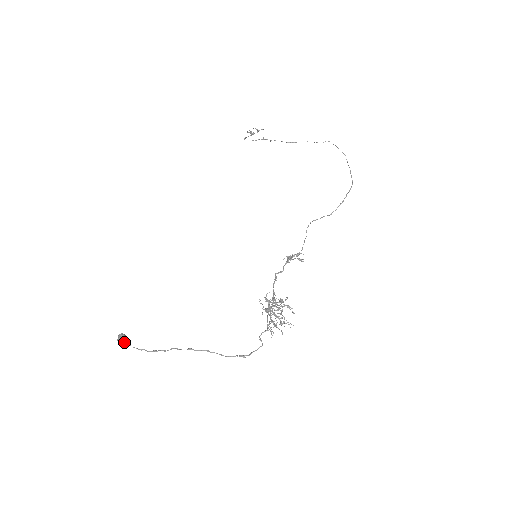
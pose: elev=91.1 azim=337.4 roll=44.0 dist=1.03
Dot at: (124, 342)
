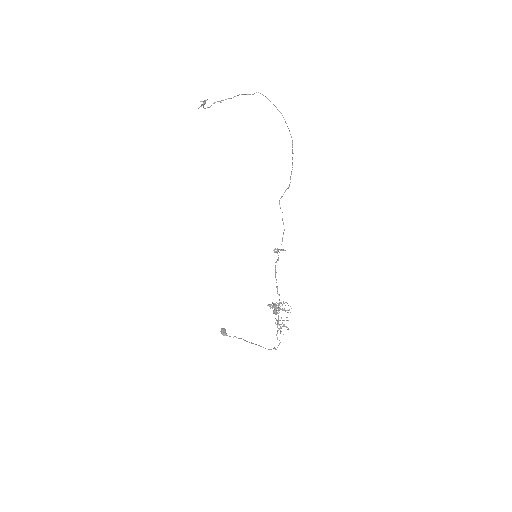
Dot at: (224, 335)
